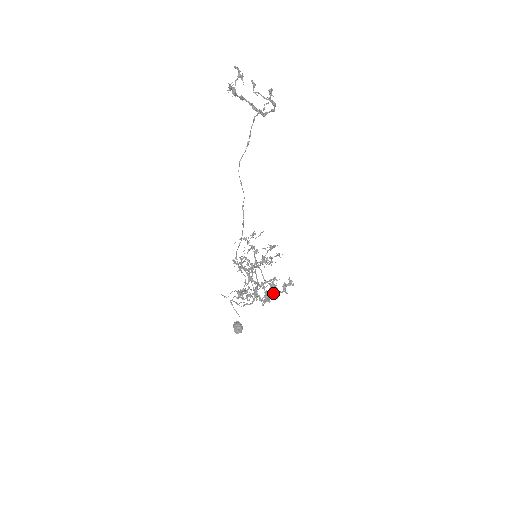
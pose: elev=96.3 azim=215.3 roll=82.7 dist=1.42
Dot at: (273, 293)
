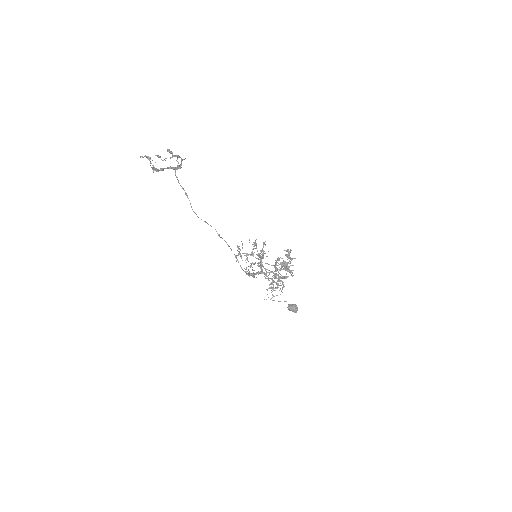
Dot at: occluded
